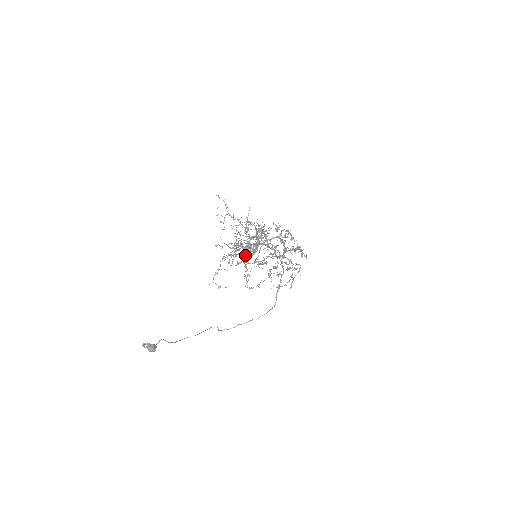
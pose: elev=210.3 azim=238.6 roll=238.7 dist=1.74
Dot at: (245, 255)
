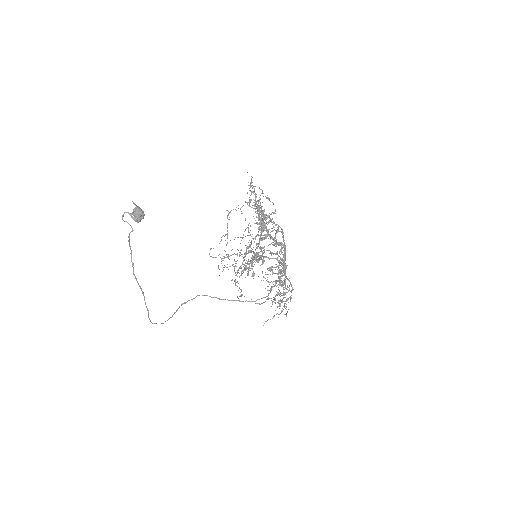
Dot at: occluded
